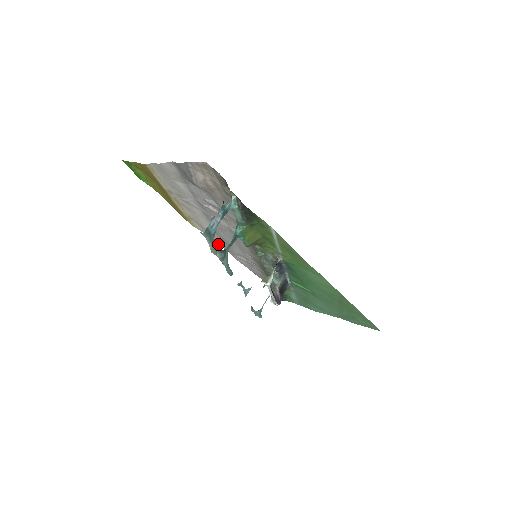
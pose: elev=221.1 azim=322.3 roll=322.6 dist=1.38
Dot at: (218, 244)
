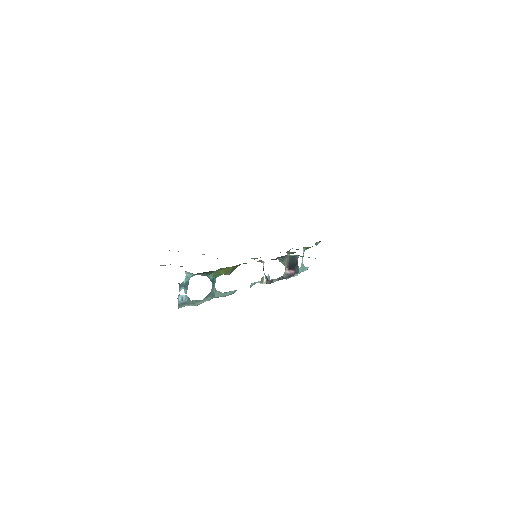
Dot at: occluded
